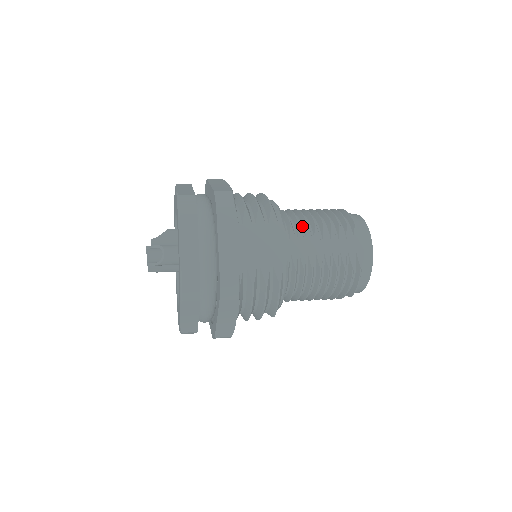
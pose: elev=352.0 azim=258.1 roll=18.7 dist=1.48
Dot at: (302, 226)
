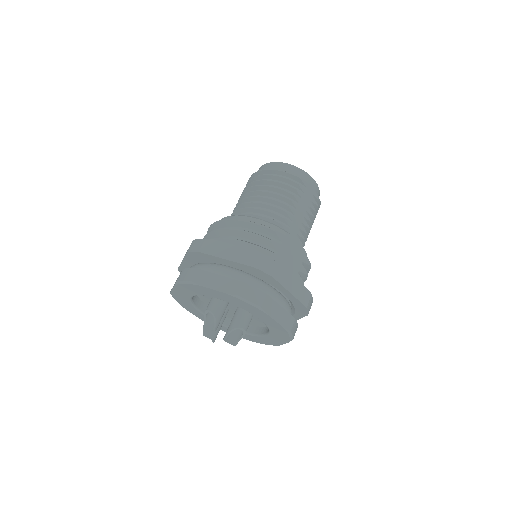
Dot at: (282, 215)
